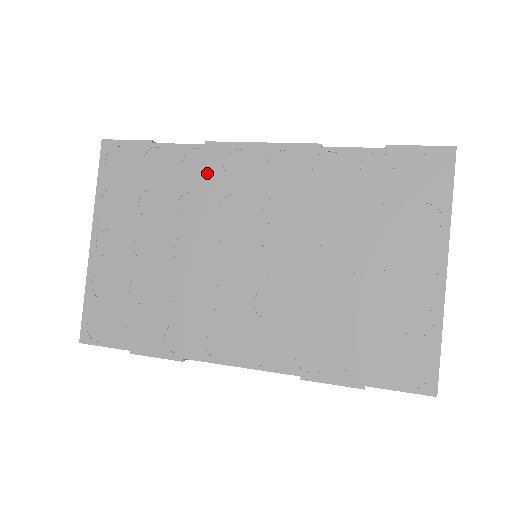
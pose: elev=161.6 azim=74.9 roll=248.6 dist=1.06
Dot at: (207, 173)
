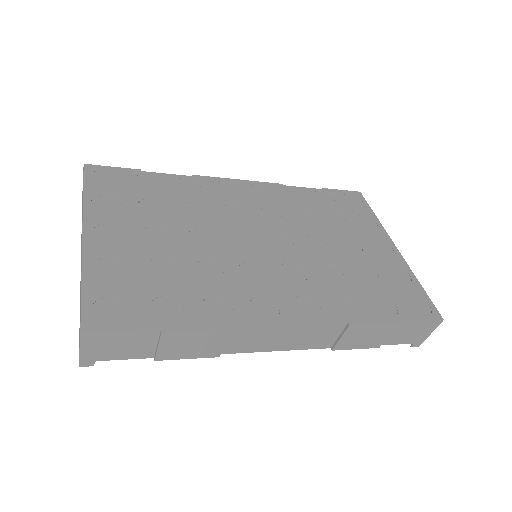
Dot at: (201, 192)
